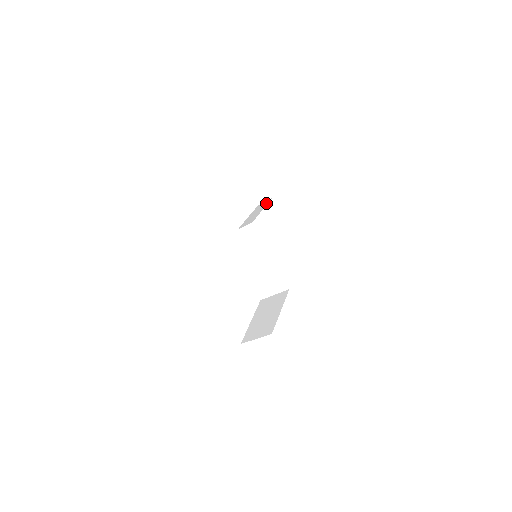
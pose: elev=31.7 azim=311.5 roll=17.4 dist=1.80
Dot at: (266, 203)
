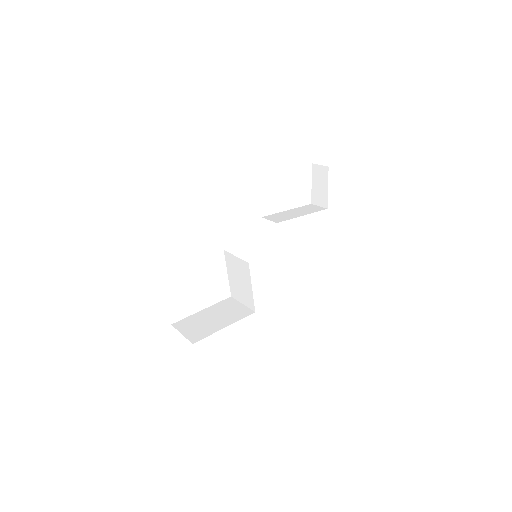
Dot at: (316, 210)
